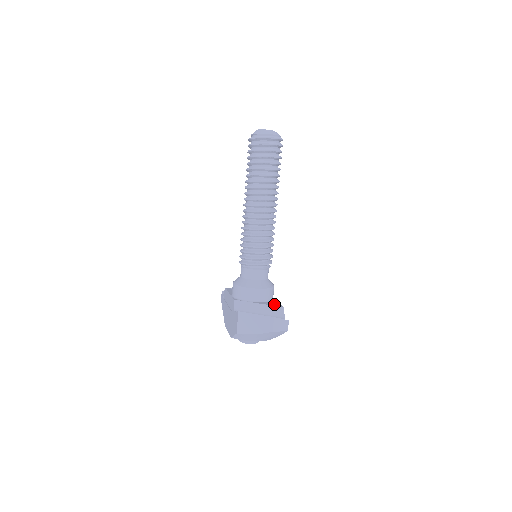
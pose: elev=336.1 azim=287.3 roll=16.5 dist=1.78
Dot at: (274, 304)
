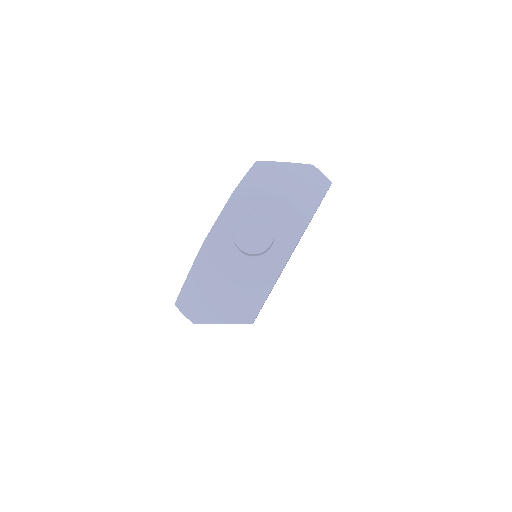
Dot at: occluded
